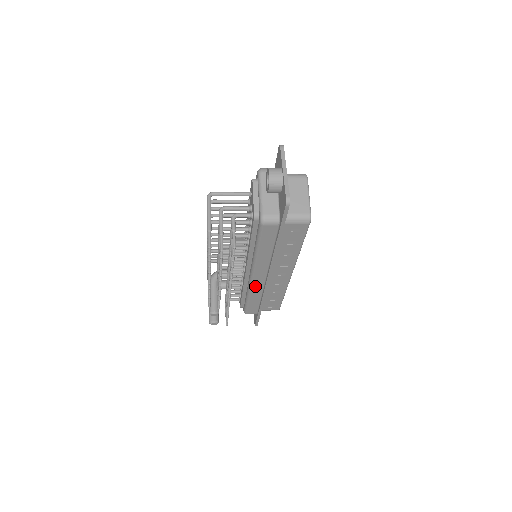
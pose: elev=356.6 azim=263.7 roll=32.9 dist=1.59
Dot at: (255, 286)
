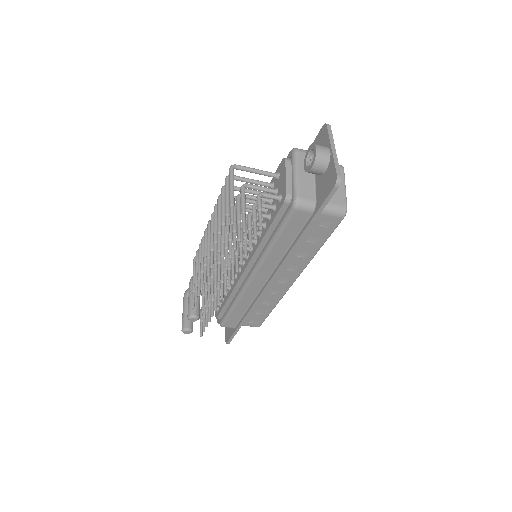
Dot at: (249, 291)
